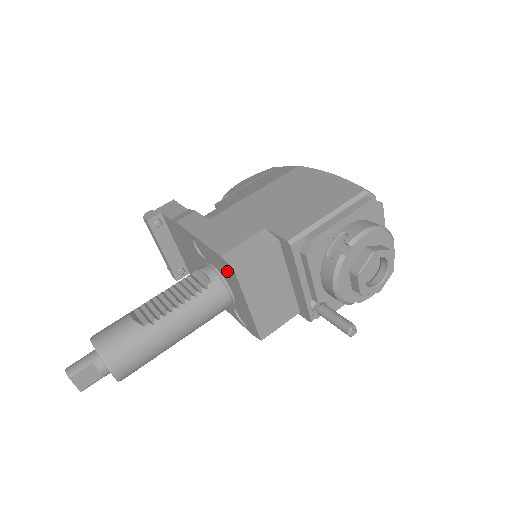
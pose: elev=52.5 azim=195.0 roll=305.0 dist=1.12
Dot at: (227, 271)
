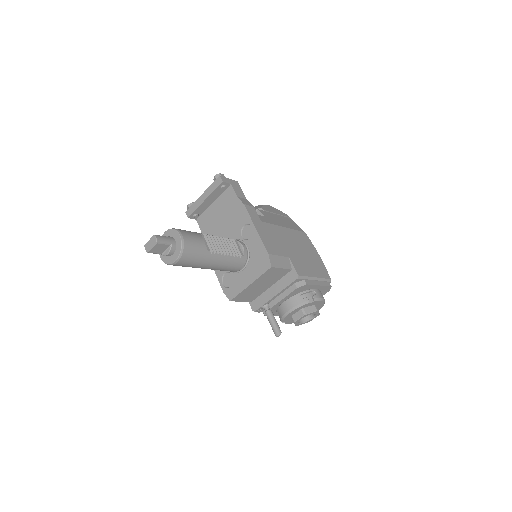
Dot at: (261, 261)
